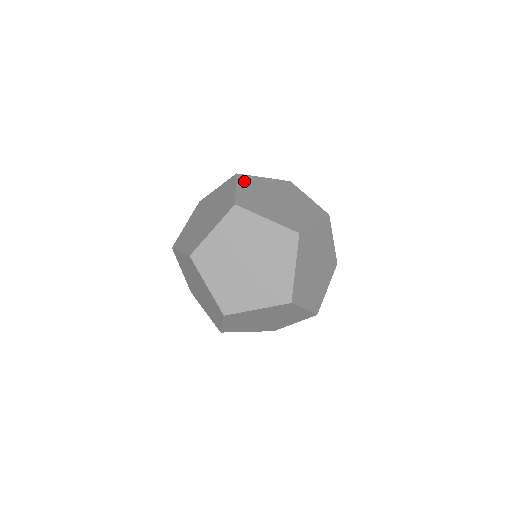
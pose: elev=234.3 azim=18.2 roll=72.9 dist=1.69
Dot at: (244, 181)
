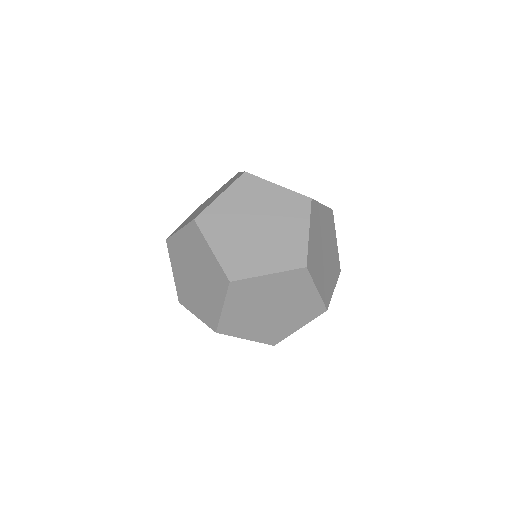
Dot at: (313, 269)
